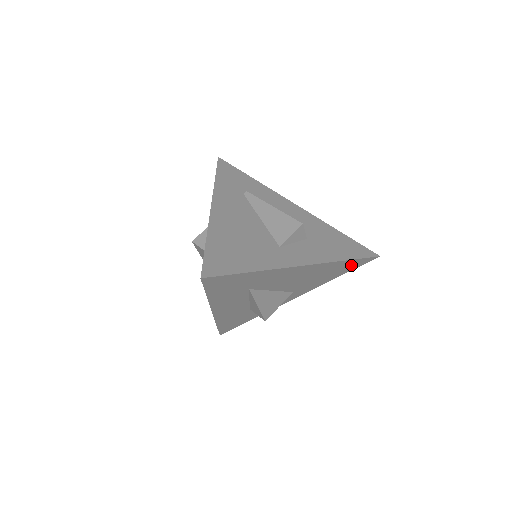
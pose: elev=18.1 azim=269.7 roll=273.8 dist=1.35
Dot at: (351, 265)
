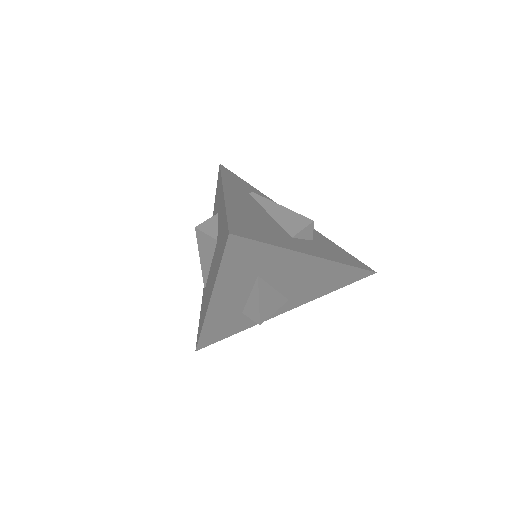
Dot at: (350, 276)
